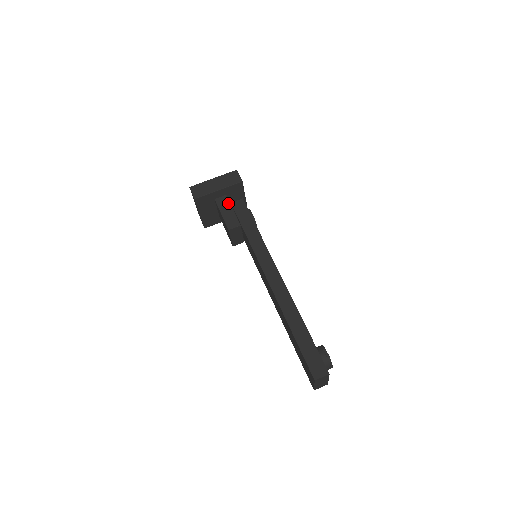
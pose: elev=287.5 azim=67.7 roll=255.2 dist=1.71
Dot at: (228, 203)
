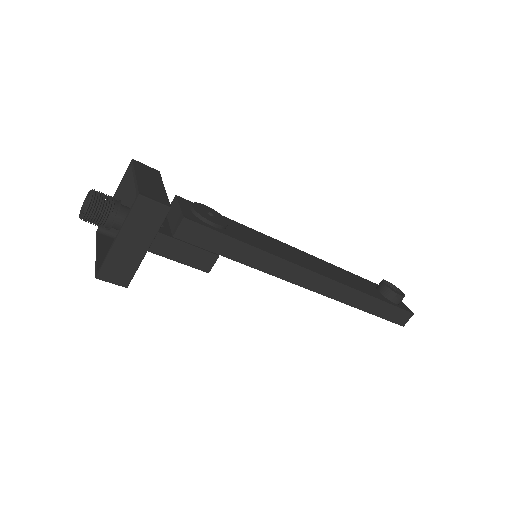
Dot at: (169, 240)
